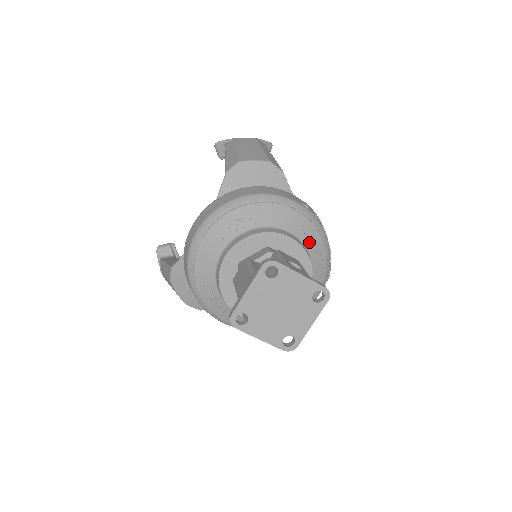
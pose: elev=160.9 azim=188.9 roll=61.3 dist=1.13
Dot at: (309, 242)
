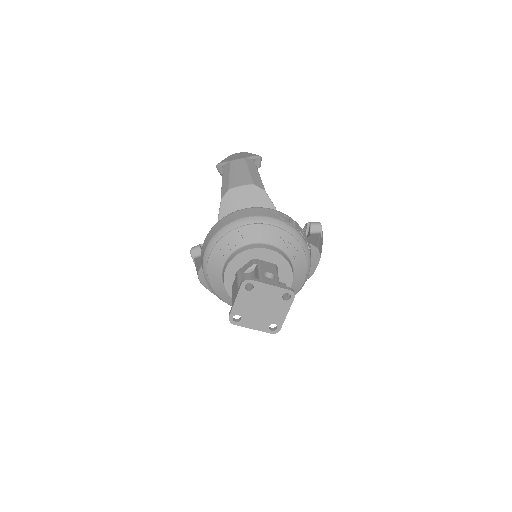
Dot at: (287, 247)
